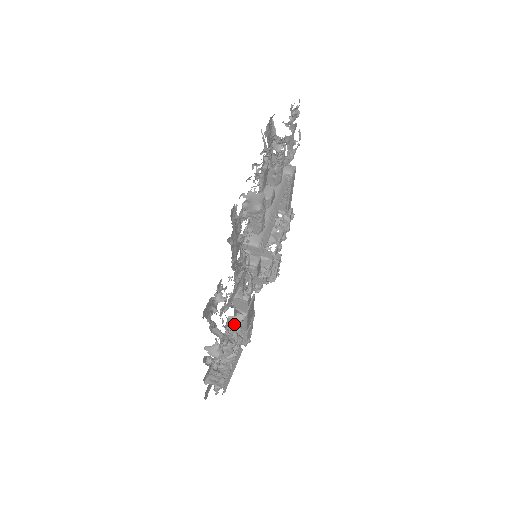
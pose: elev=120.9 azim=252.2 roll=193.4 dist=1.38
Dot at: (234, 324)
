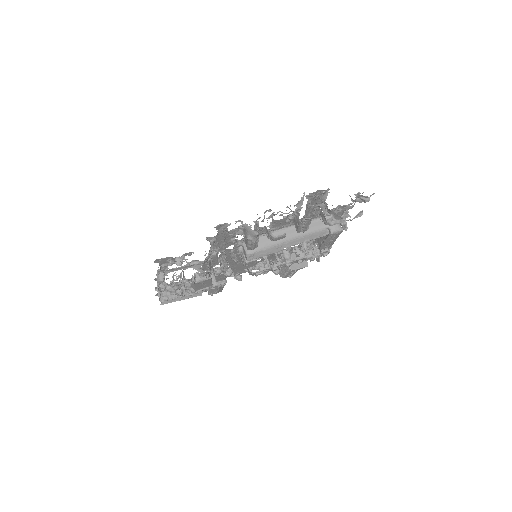
Dot at: (198, 279)
